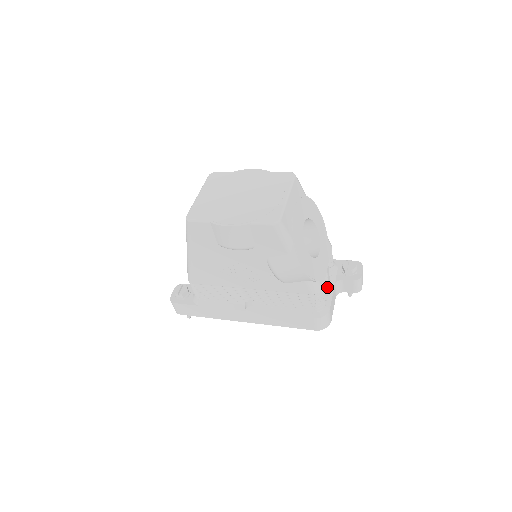
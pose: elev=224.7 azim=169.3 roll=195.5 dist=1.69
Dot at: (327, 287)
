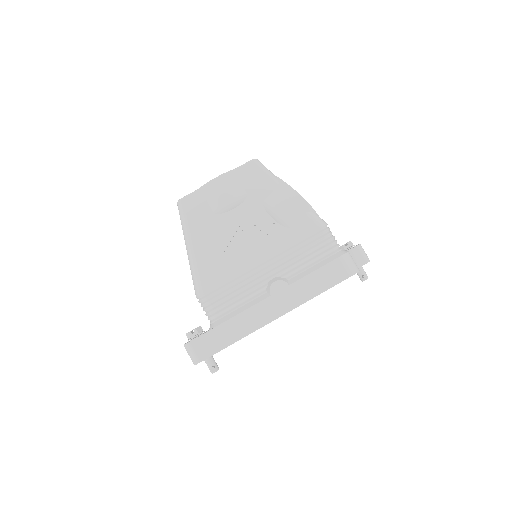
Dot at: occluded
